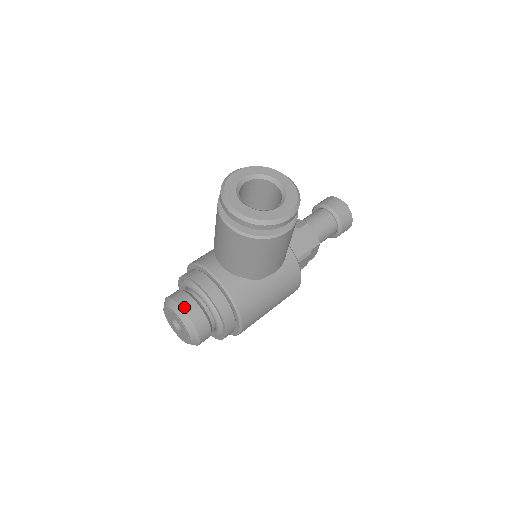
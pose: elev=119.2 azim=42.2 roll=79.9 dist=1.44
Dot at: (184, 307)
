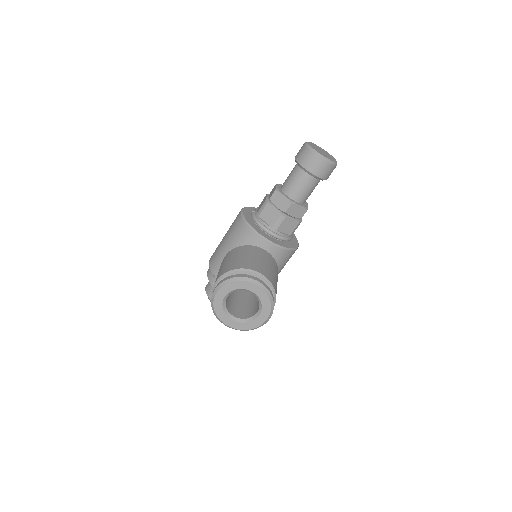
Dot at: occluded
